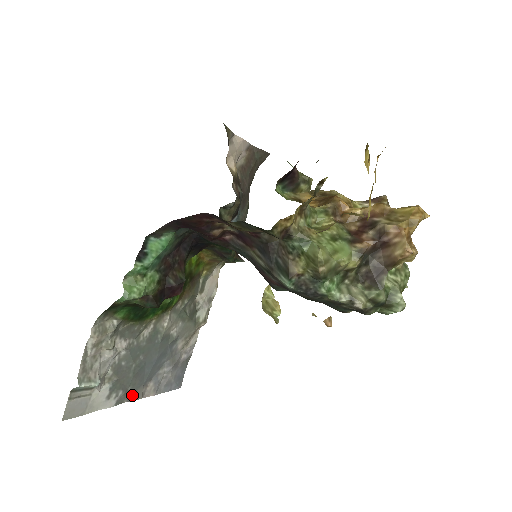
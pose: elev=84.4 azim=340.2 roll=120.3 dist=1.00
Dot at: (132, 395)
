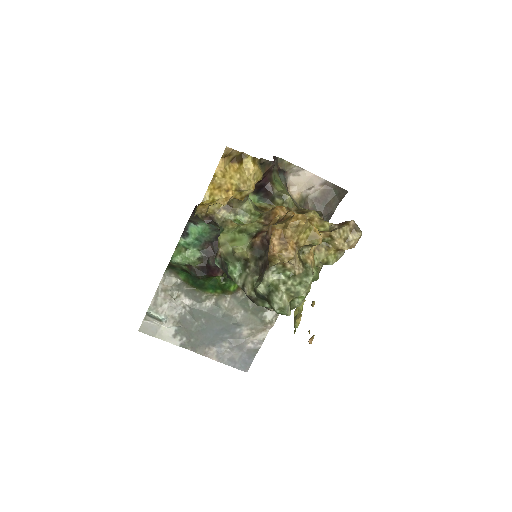
Dot at: (196, 348)
